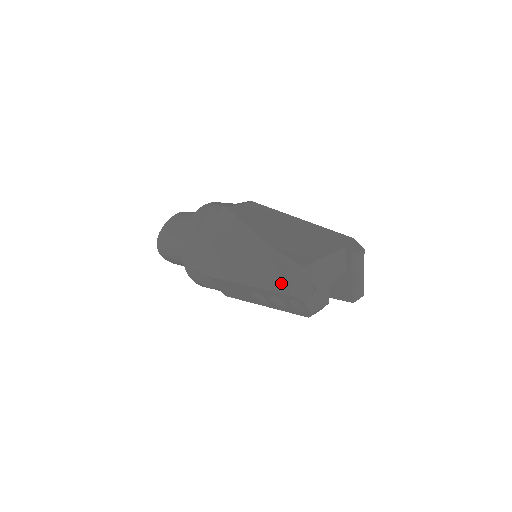
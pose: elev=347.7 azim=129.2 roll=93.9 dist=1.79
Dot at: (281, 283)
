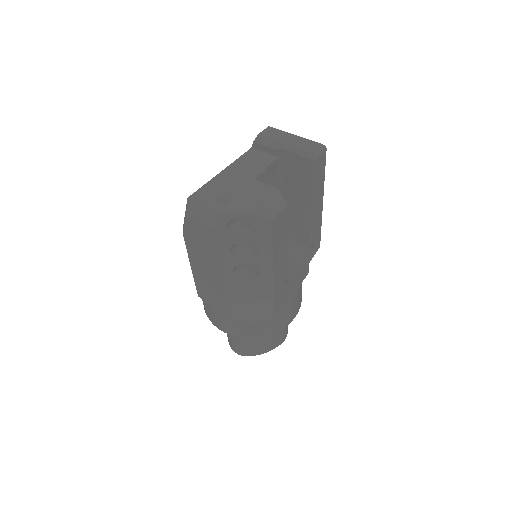
Dot at: (207, 233)
